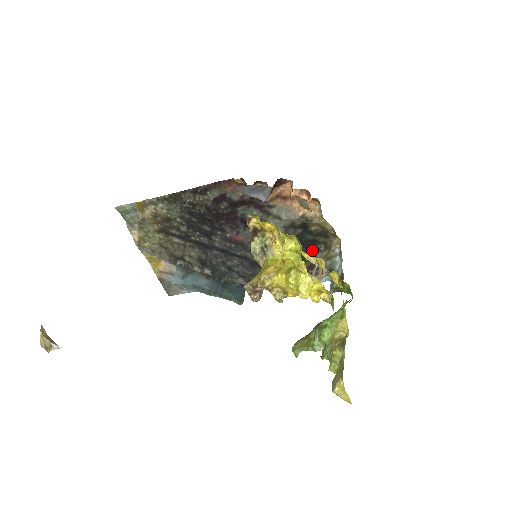
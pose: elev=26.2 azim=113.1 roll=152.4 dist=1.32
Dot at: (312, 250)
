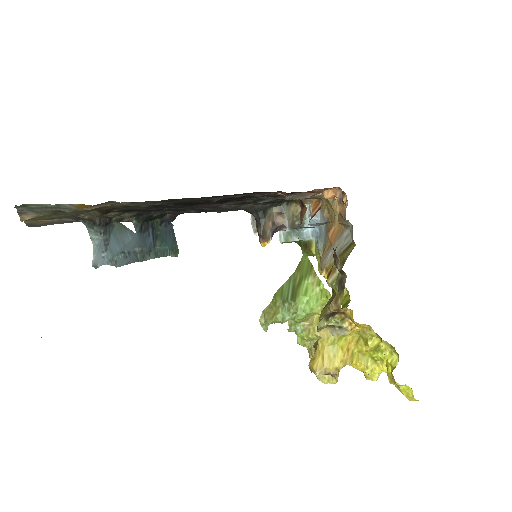
Dot at: (280, 202)
